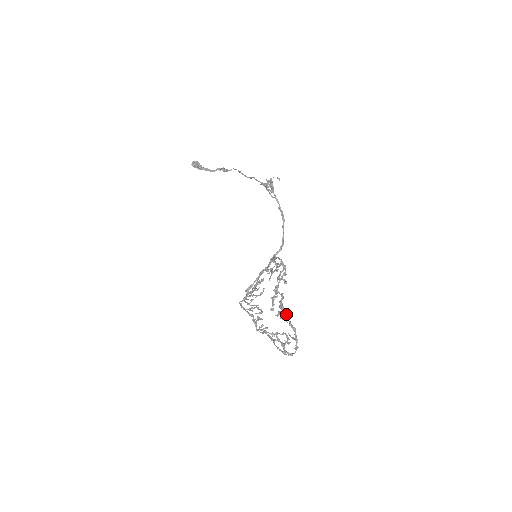
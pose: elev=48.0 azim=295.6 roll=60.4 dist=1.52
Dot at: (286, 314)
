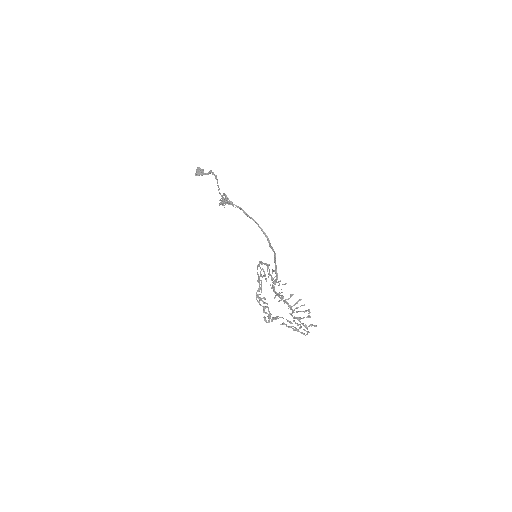
Dot at: (276, 319)
